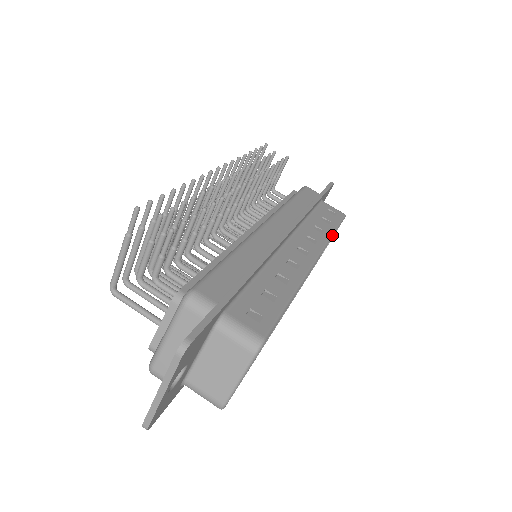
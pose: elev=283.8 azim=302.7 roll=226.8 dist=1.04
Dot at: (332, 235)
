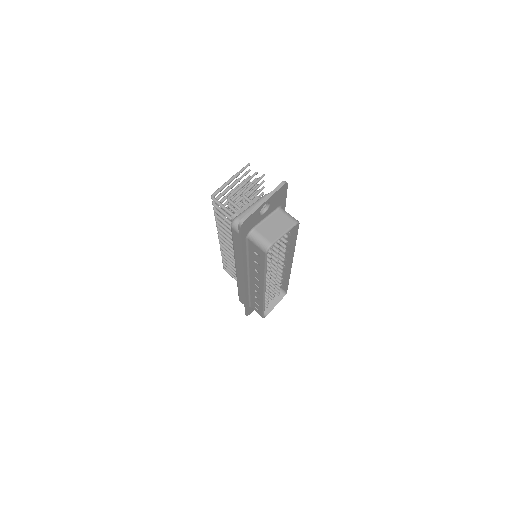
Dot at: (289, 278)
